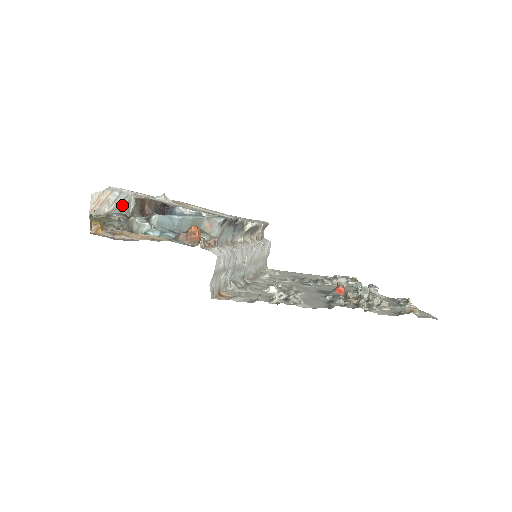
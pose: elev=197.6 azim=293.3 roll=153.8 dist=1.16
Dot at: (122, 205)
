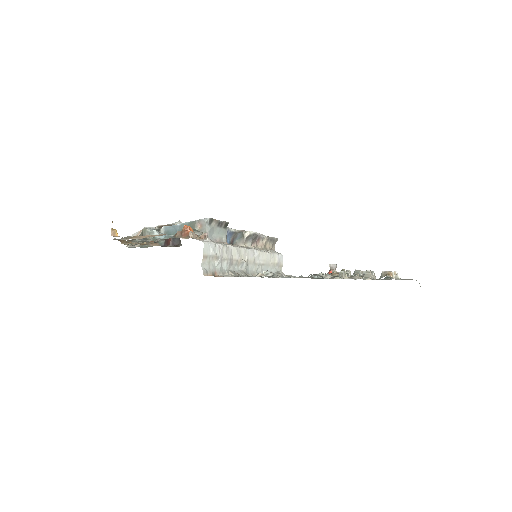
Dot at: occluded
